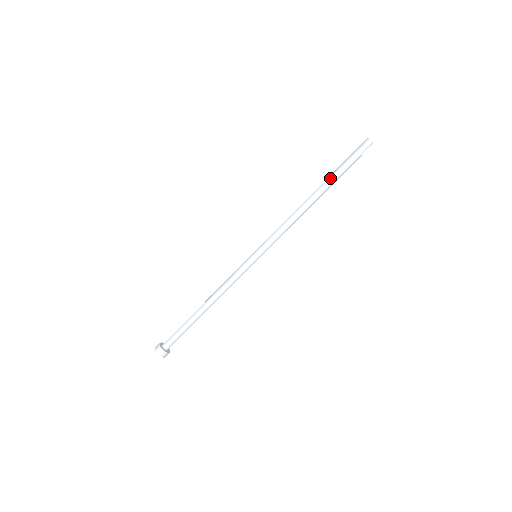
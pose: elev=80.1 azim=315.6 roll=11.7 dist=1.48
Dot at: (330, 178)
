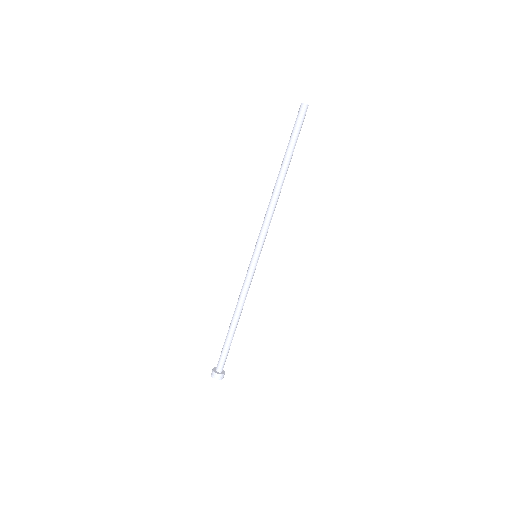
Dot at: (288, 157)
